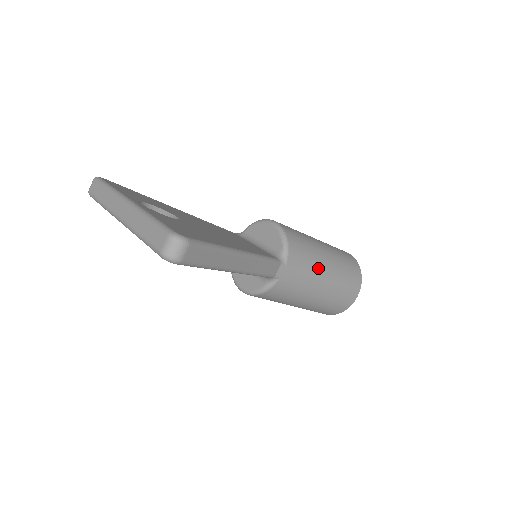
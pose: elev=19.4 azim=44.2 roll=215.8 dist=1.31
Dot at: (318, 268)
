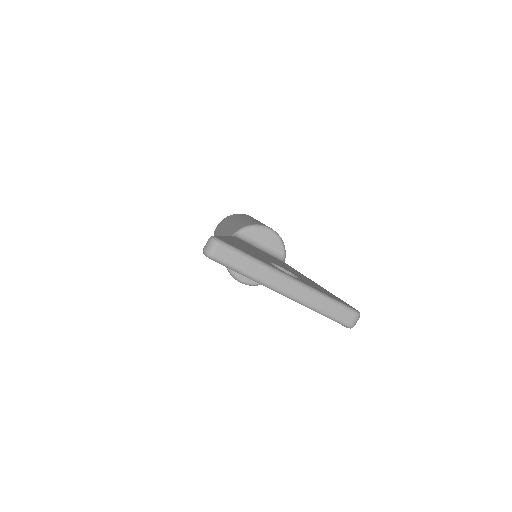
Dot at: occluded
